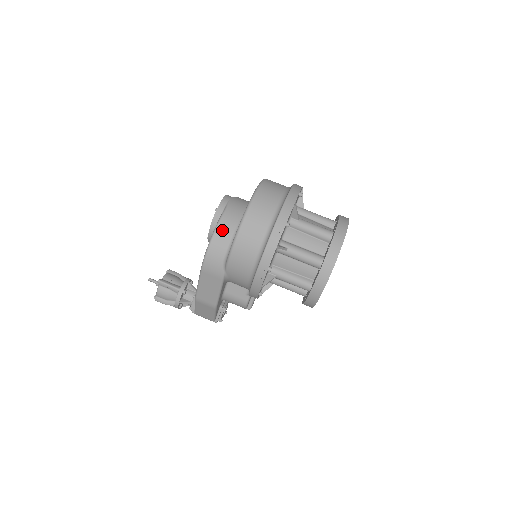
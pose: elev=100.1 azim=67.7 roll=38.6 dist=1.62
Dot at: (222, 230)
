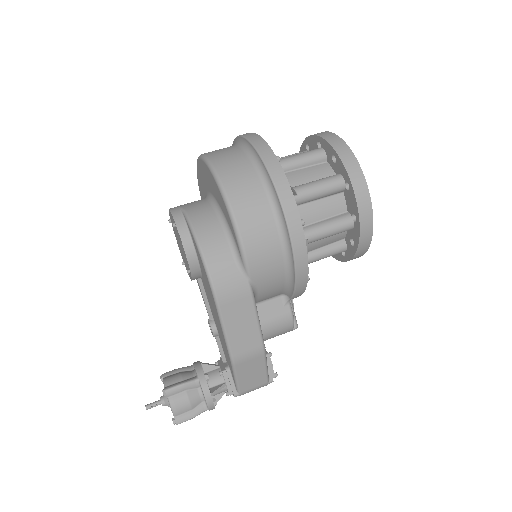
Dot at: (204, 232)
